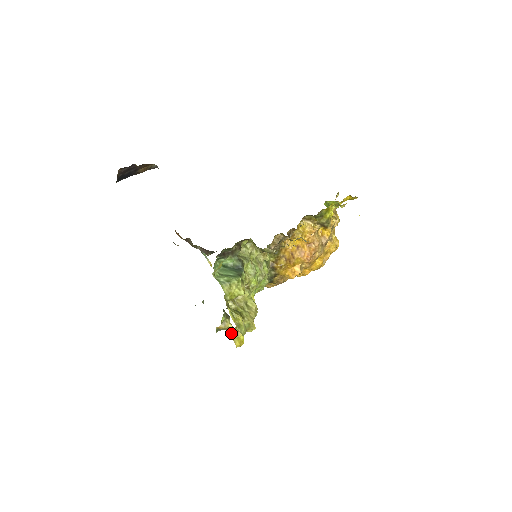
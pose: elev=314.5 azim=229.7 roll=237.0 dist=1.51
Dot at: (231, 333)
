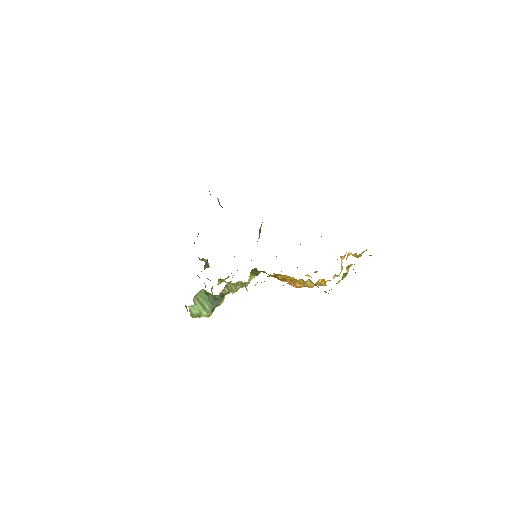
Dot at: occluded
